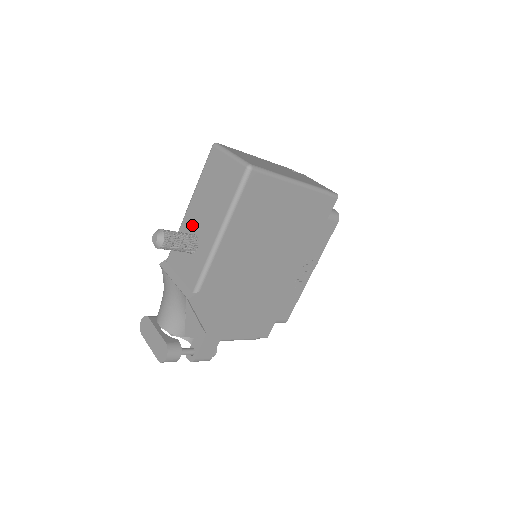
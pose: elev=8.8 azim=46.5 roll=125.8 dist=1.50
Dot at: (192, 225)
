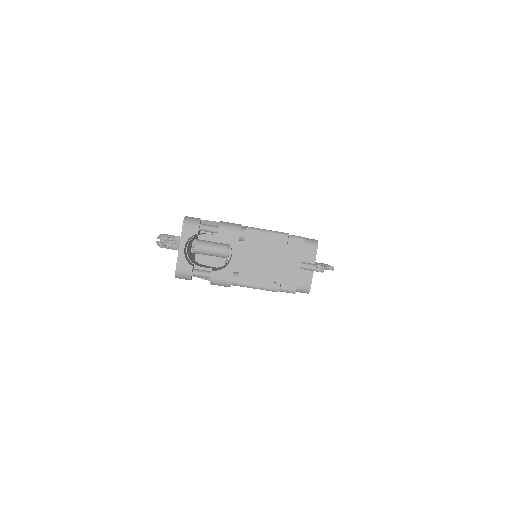
Dot at: occluded
